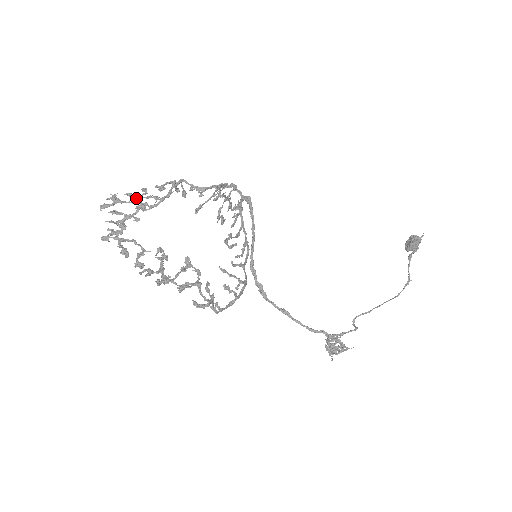
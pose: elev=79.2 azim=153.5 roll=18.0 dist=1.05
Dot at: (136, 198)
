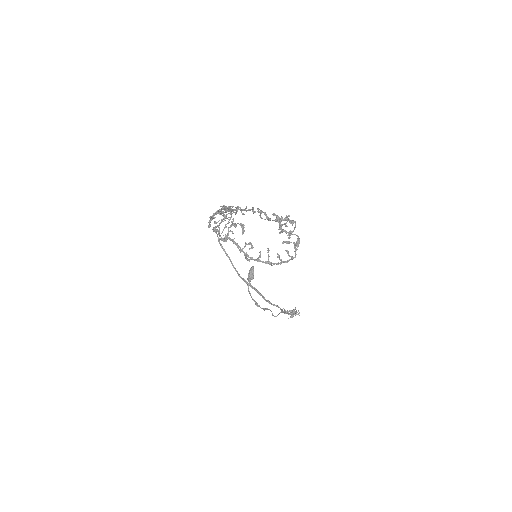
Dot at: occluded
